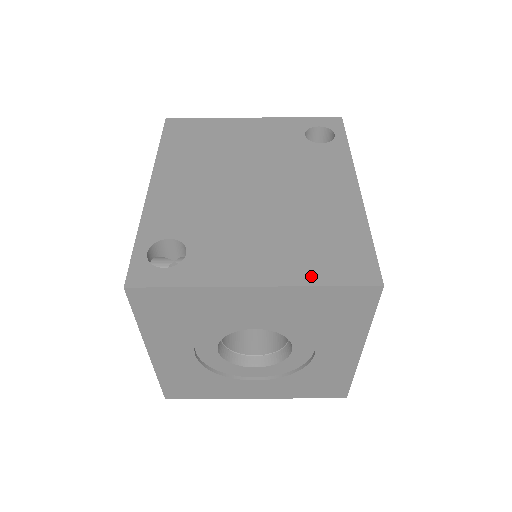
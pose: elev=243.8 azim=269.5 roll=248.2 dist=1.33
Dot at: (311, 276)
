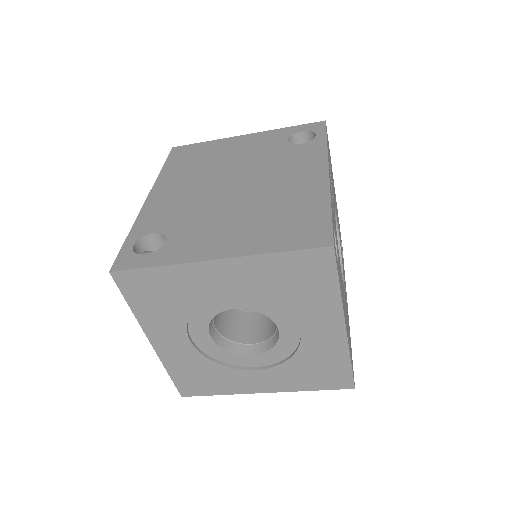
Dot at: (267, 246)
